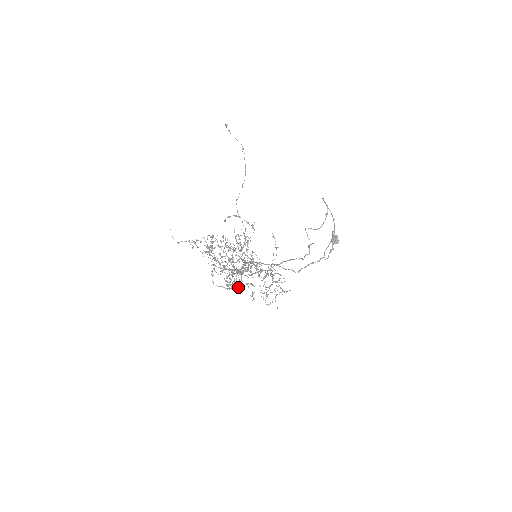
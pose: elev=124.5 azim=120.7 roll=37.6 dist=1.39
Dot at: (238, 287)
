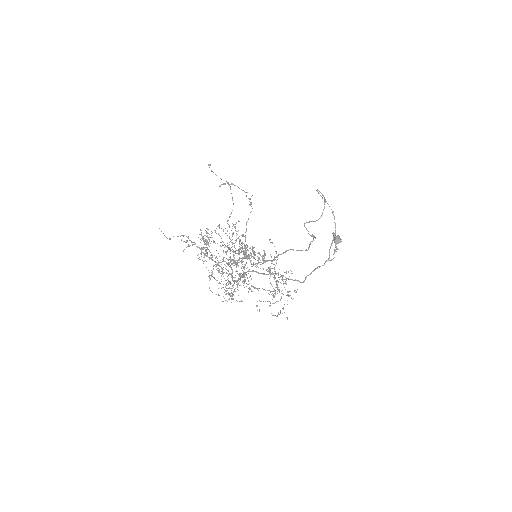
Dot at: occluded
